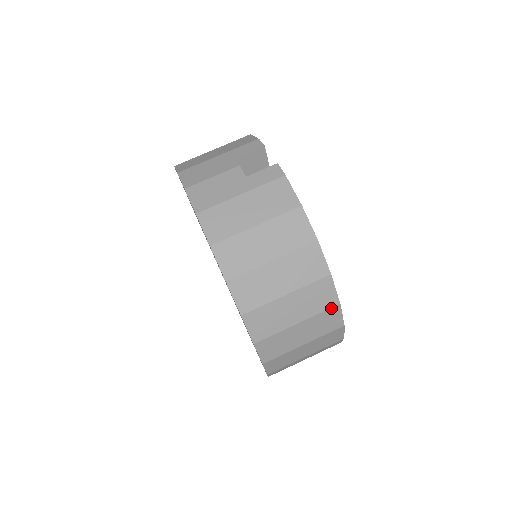
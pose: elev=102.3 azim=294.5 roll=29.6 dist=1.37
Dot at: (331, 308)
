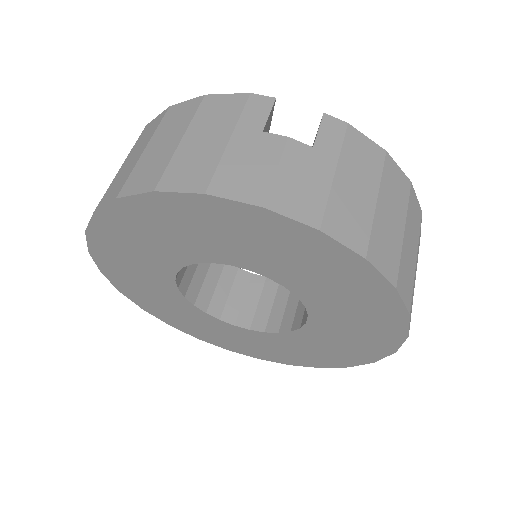
Dot at: occluded
